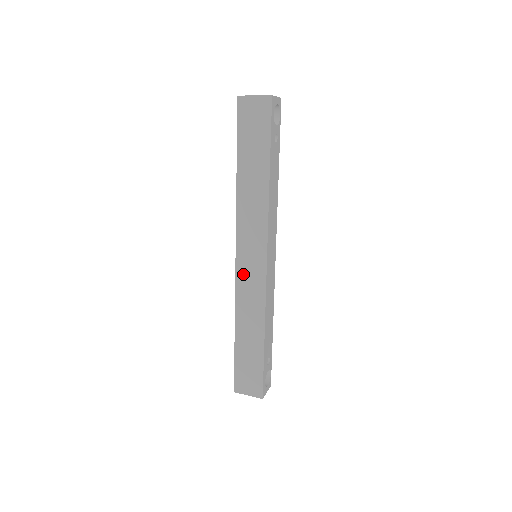
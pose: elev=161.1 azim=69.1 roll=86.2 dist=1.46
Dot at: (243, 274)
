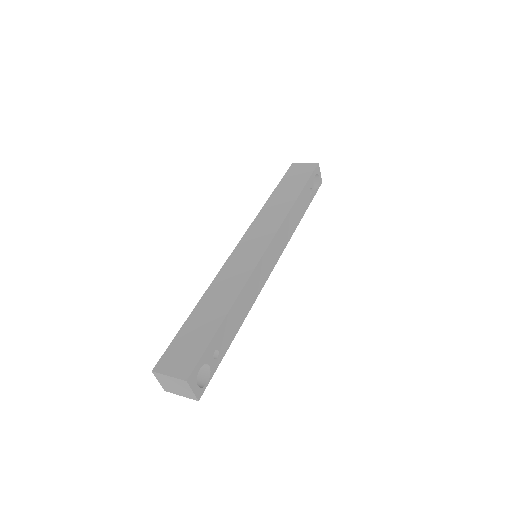
Dot at: (238, 256)
